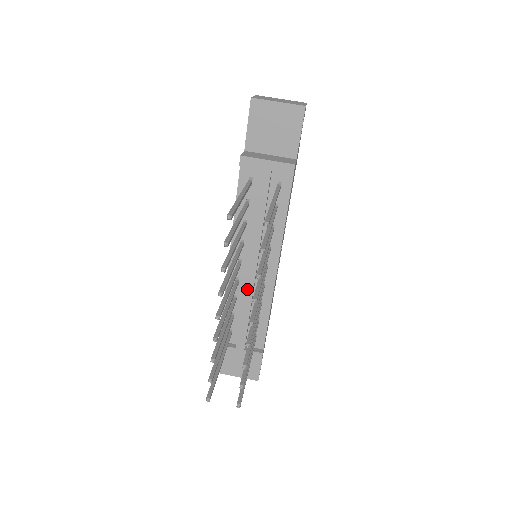
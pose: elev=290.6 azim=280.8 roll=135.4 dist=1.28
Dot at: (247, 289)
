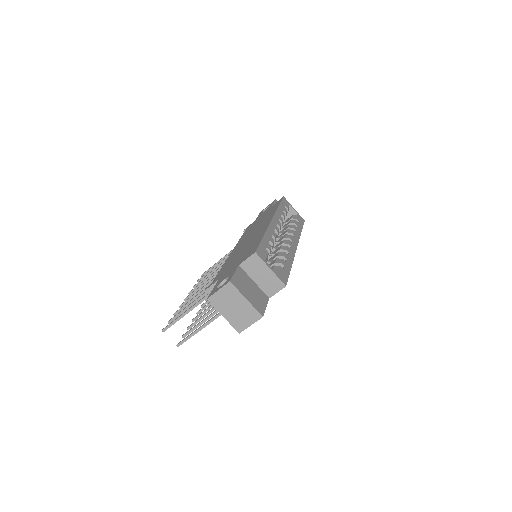
Dot at: occluded
